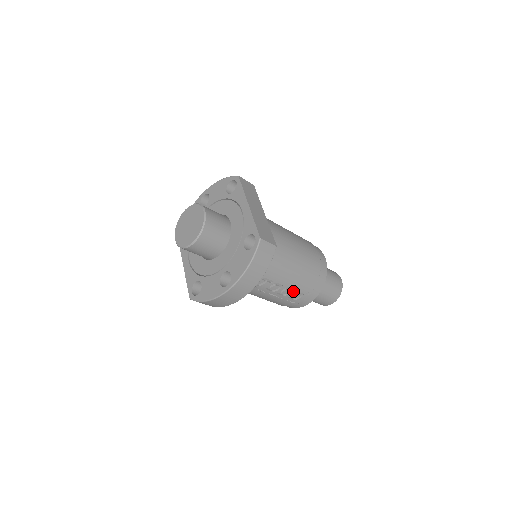
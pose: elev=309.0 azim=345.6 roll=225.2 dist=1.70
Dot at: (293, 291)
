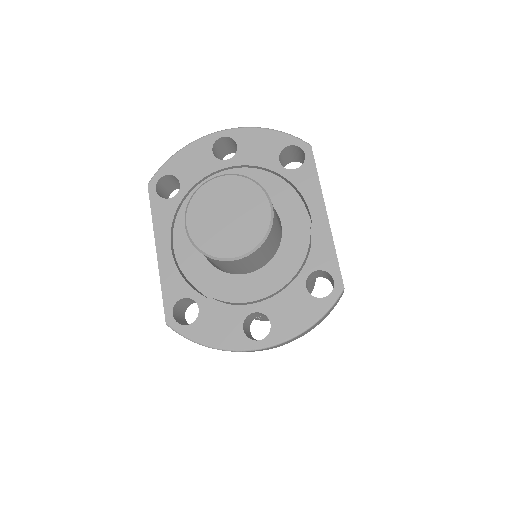
Dot at: occluded
